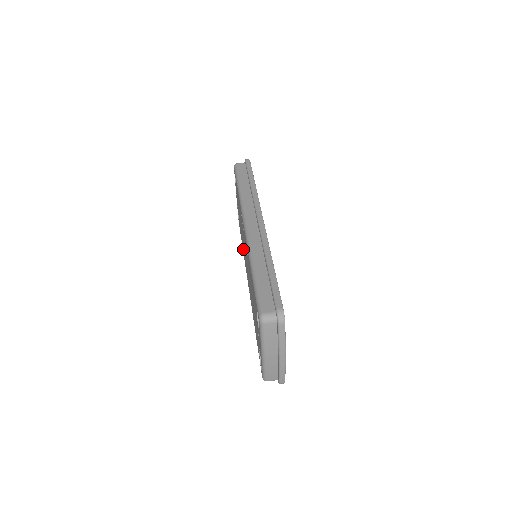
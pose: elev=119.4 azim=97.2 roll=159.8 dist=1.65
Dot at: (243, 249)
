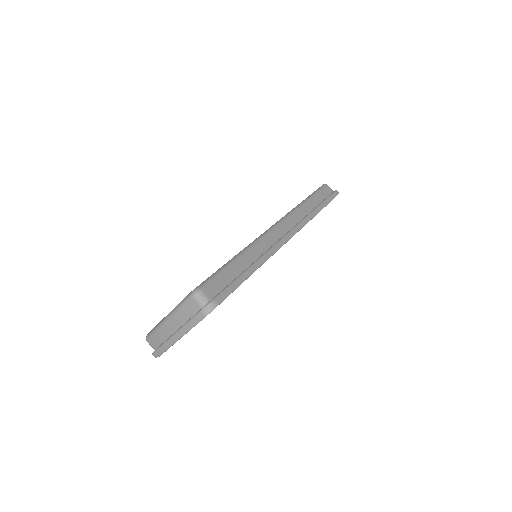
Dot at: occluded
